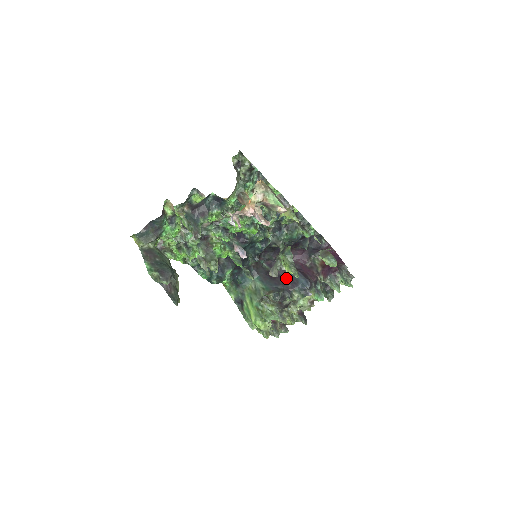
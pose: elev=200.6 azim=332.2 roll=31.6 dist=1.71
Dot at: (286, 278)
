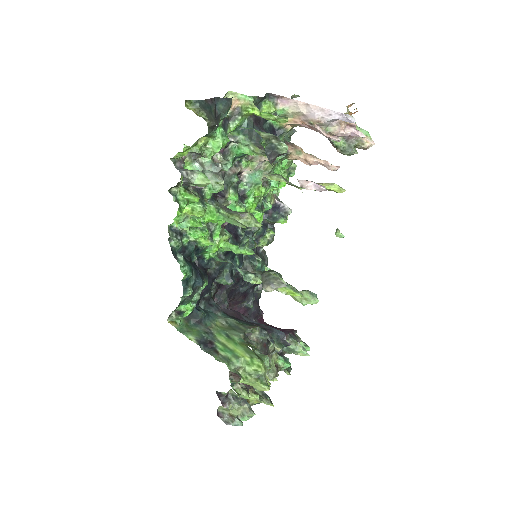
Dot at: (253, 323)
